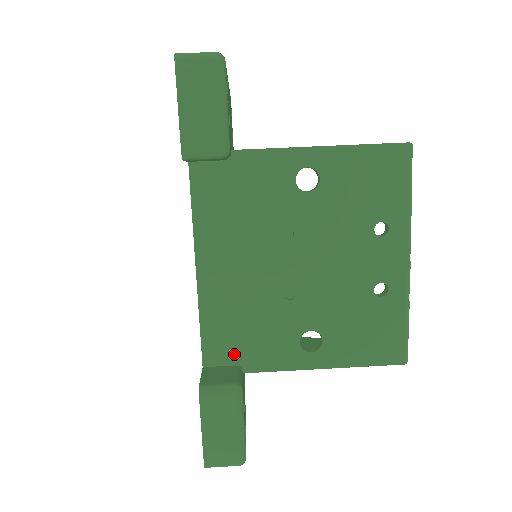
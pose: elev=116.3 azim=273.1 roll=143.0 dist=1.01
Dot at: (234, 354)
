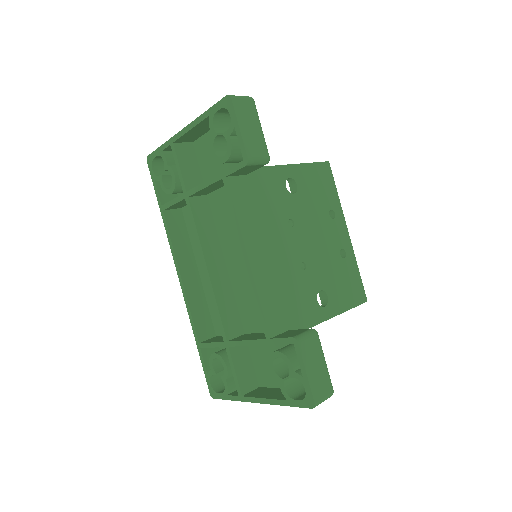
Dot at: (285, 321)
